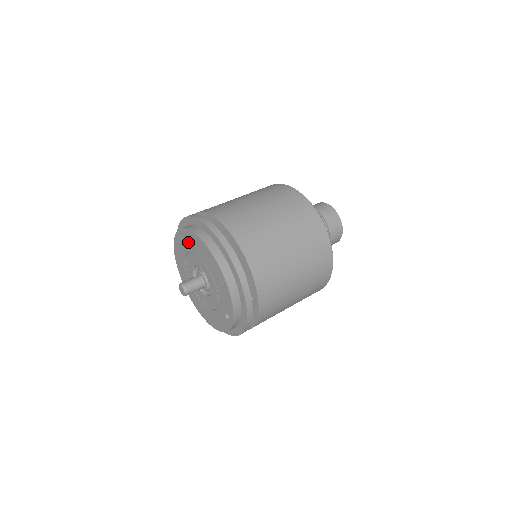
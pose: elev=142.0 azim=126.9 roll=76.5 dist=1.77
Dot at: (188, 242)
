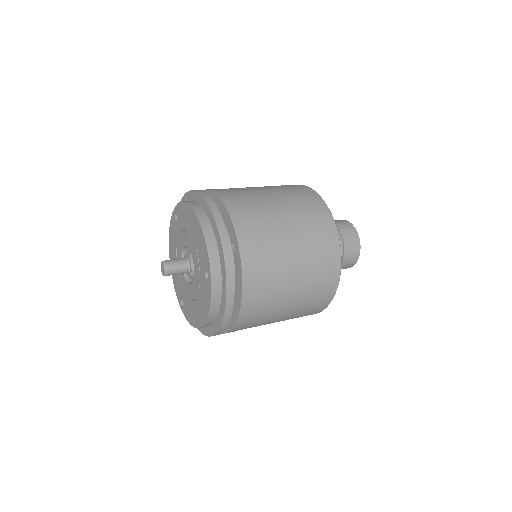
Dot at: (175, 228)
